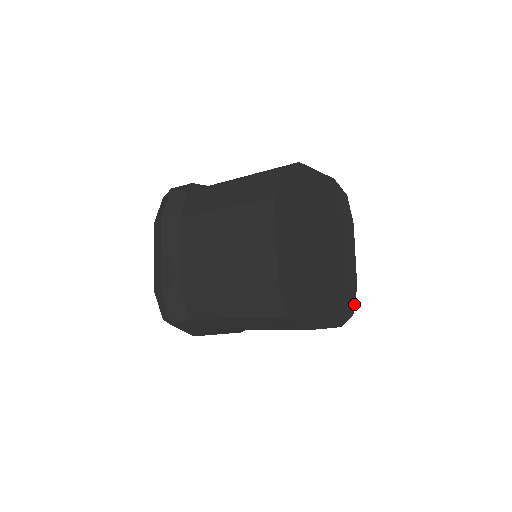
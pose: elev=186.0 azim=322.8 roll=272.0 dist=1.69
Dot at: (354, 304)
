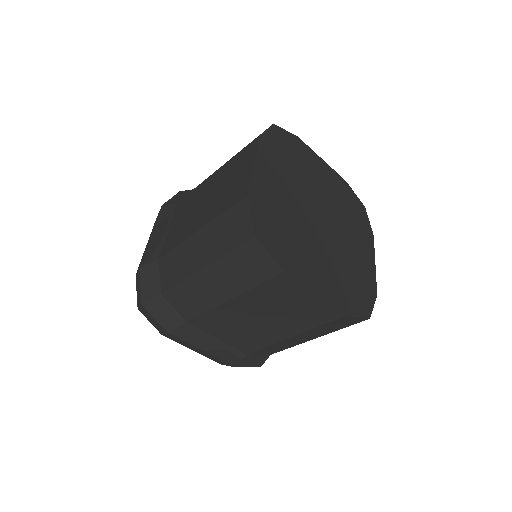
Dot at: (358, 199)
